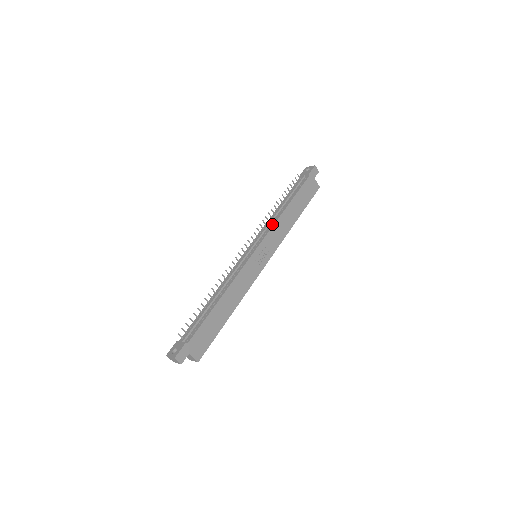
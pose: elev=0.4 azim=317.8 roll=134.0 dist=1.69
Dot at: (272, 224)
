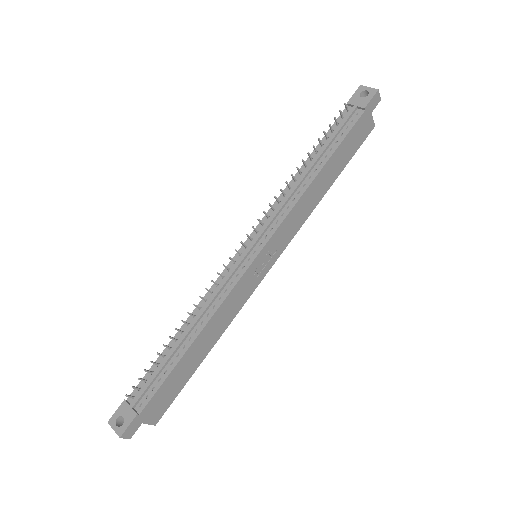
Dot at: (289, 206)
